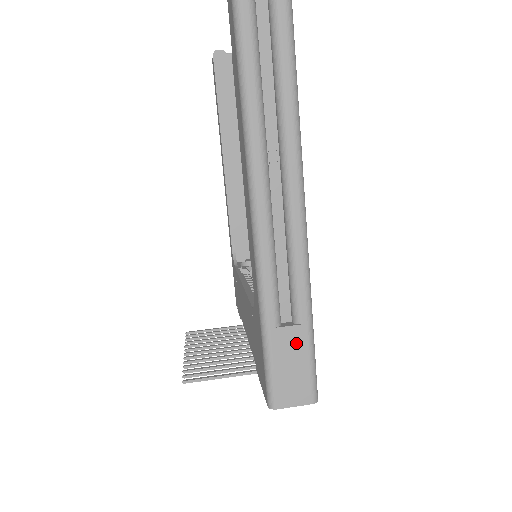
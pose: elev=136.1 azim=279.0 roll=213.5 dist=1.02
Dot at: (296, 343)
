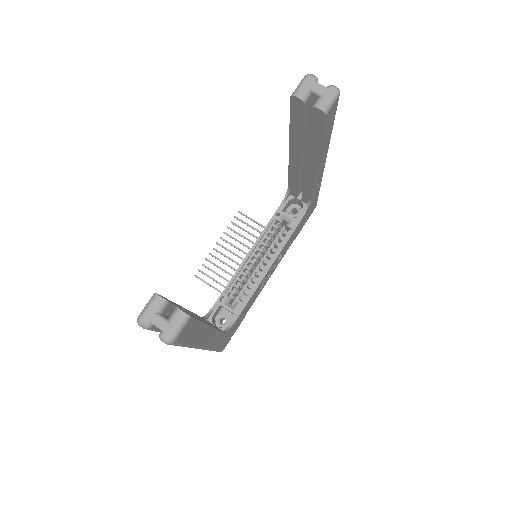
Dot at: occluded
